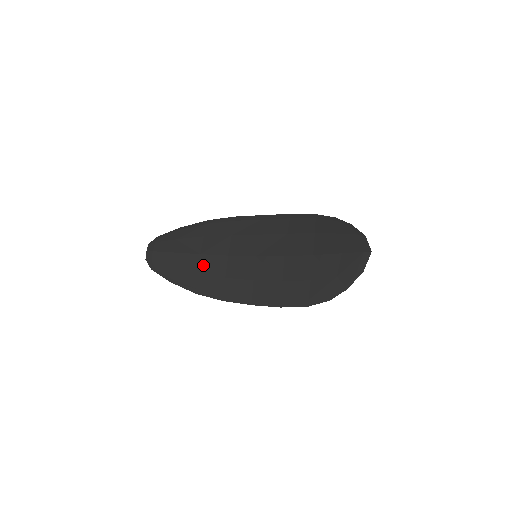
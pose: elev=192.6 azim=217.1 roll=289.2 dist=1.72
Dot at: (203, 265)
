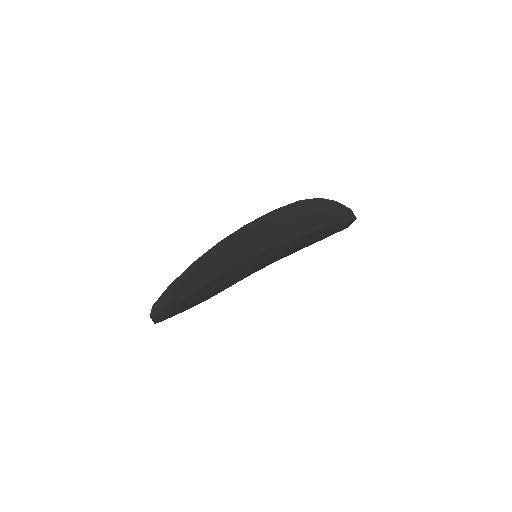
Dot at: (211, 288)
